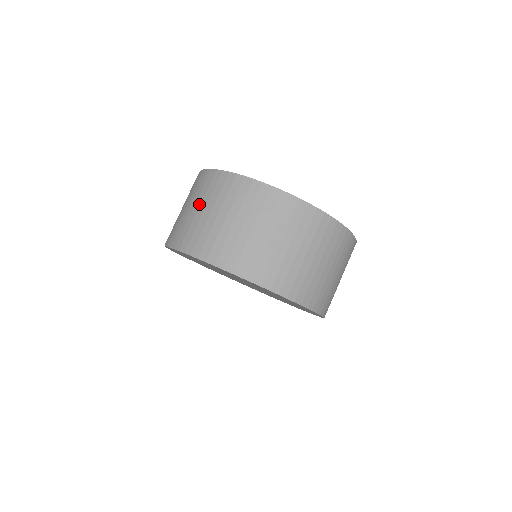
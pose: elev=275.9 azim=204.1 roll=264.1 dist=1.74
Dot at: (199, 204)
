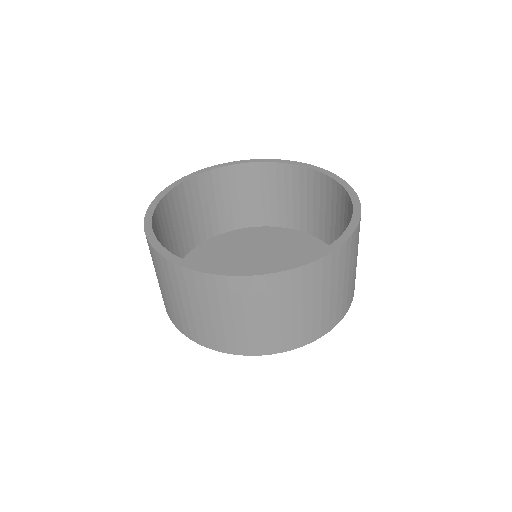
Dot at: (197, 307)
